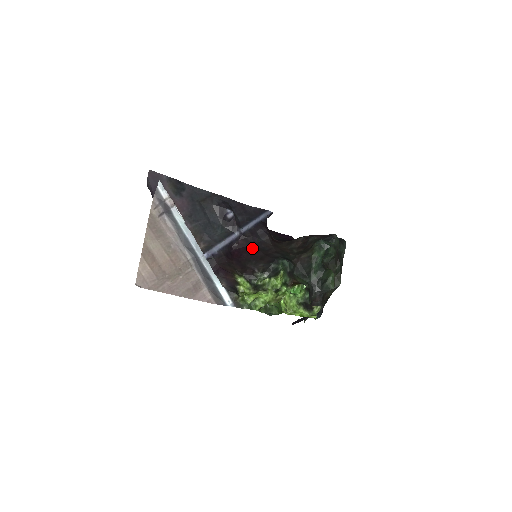
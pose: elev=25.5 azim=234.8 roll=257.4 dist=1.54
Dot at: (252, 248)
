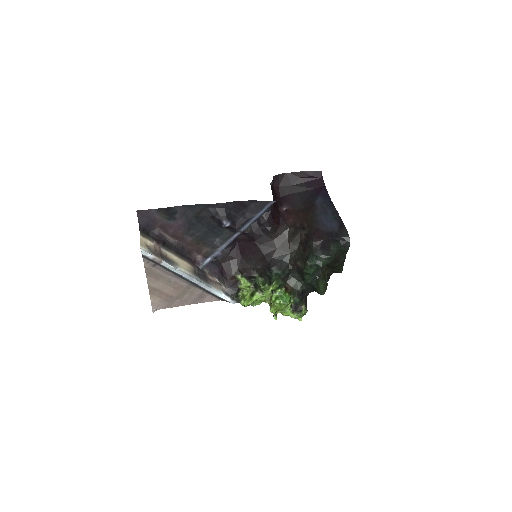
Dot at: (254, 245)
